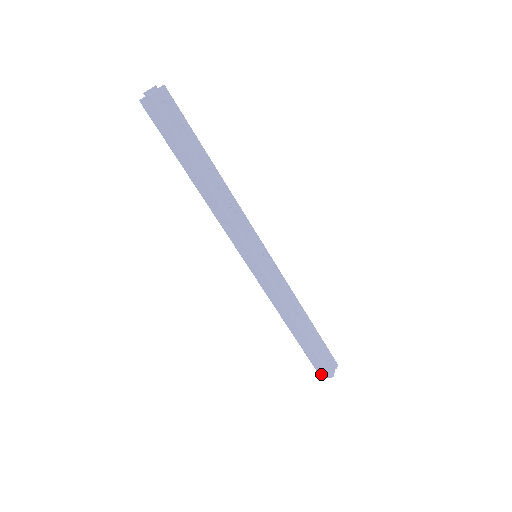
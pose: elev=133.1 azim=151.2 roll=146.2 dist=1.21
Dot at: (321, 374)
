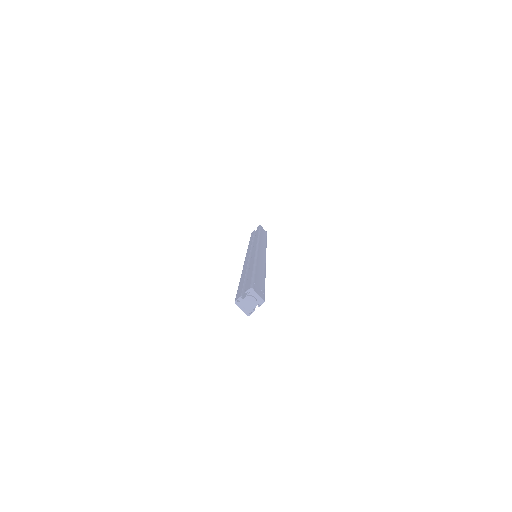
Dot at: occluded
